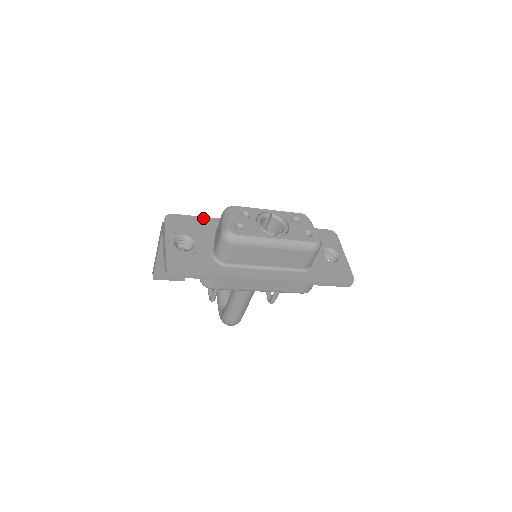
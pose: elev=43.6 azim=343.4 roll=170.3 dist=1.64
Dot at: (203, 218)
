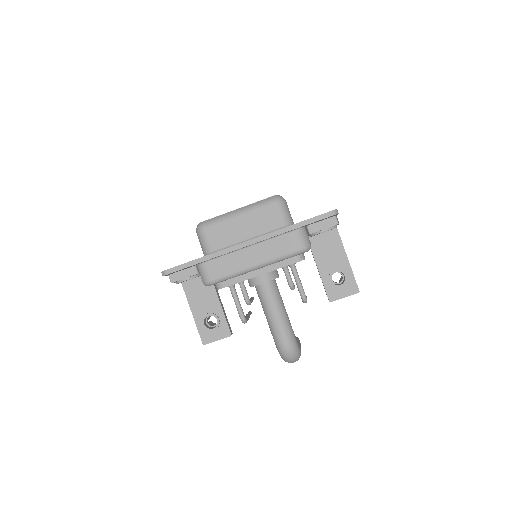
Dot at: occluded
